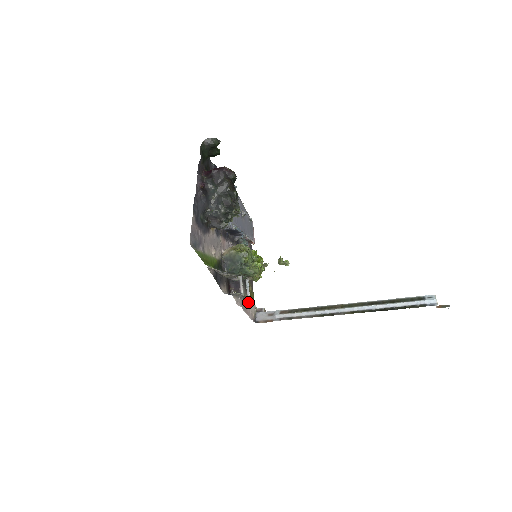
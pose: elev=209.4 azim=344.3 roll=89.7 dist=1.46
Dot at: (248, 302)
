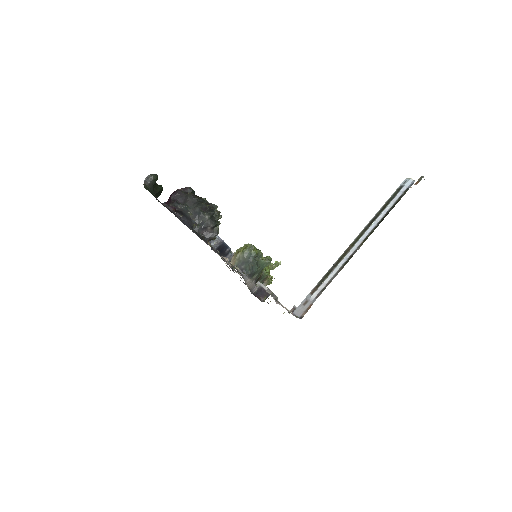
Dot at: occluded
